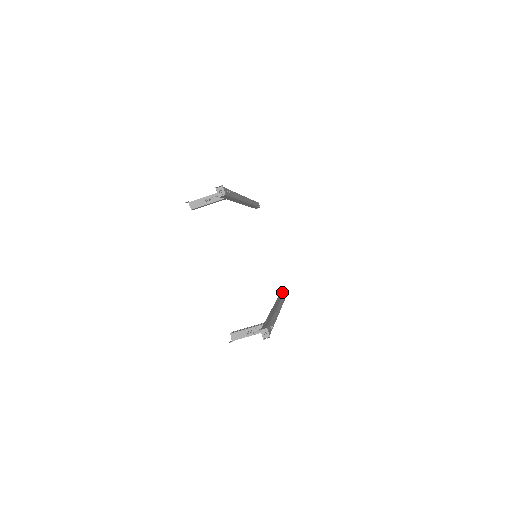
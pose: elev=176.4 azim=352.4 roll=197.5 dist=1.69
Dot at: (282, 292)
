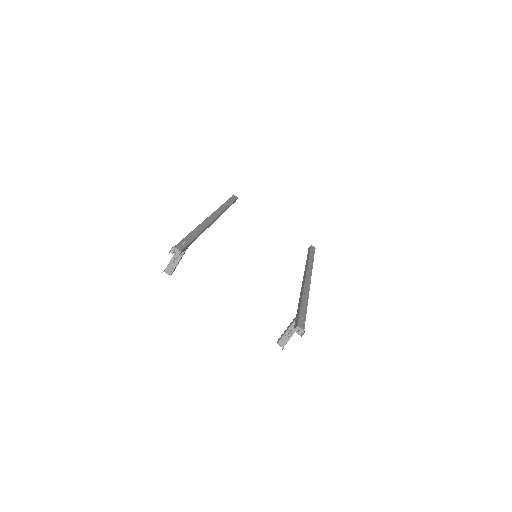
Dot at: (308, 252)
